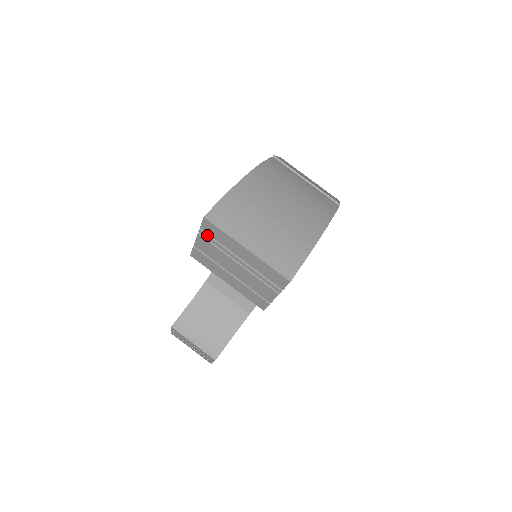
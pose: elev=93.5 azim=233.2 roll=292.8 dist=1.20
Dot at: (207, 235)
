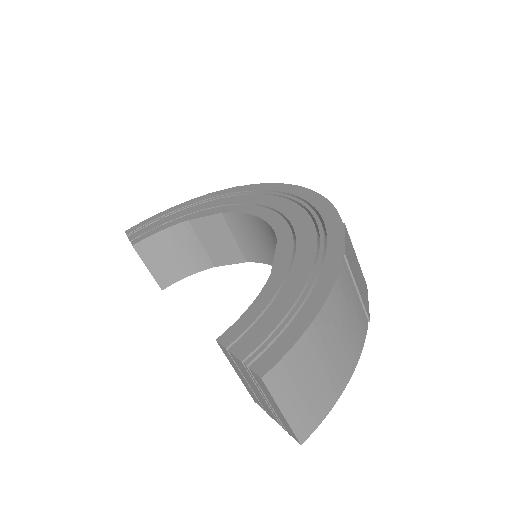
Dot at: (251, 372)
